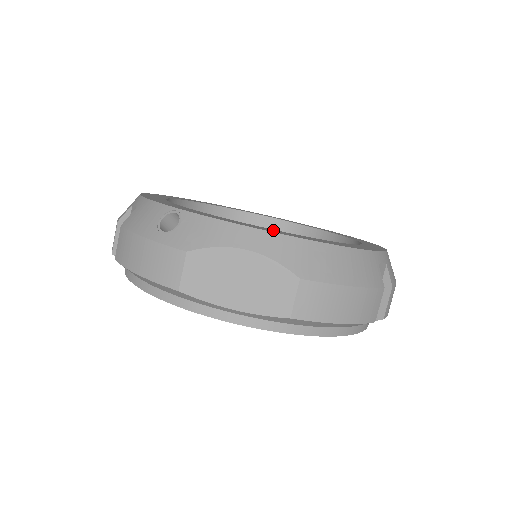
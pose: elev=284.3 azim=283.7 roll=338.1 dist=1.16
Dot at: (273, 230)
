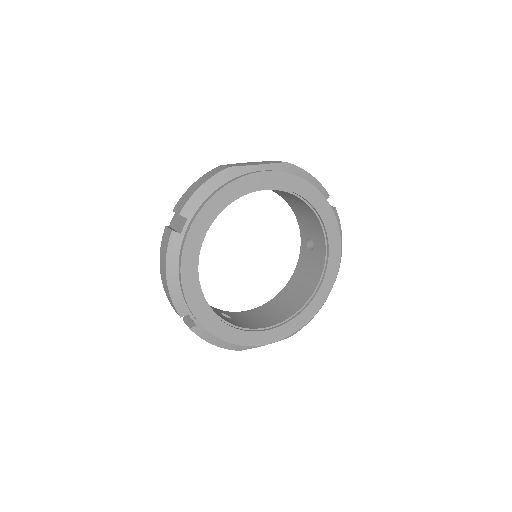
Dot at: occluded
